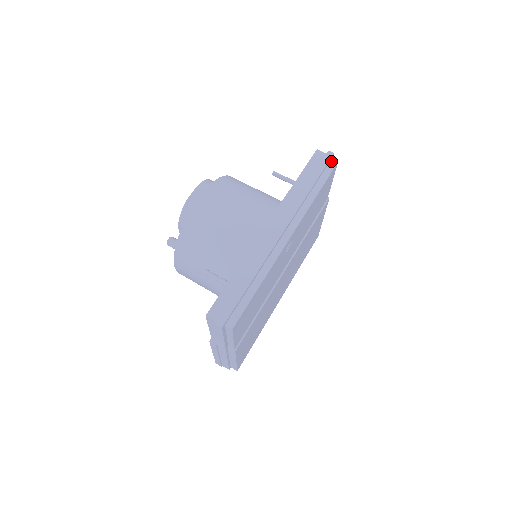
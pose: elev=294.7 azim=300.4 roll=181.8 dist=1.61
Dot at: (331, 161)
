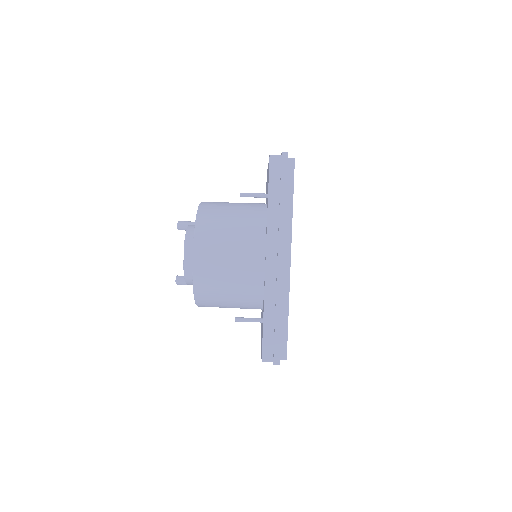
Dot at: (288, 161)
